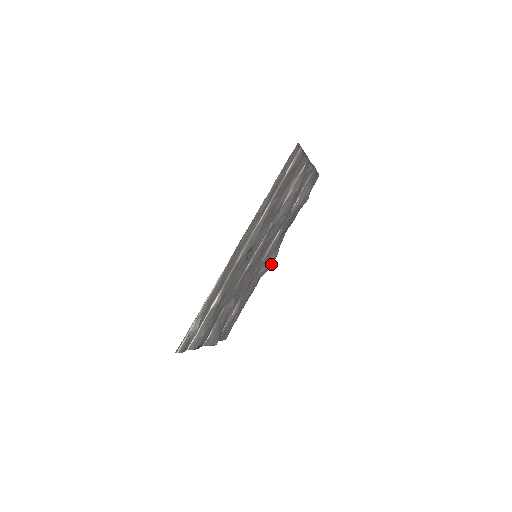
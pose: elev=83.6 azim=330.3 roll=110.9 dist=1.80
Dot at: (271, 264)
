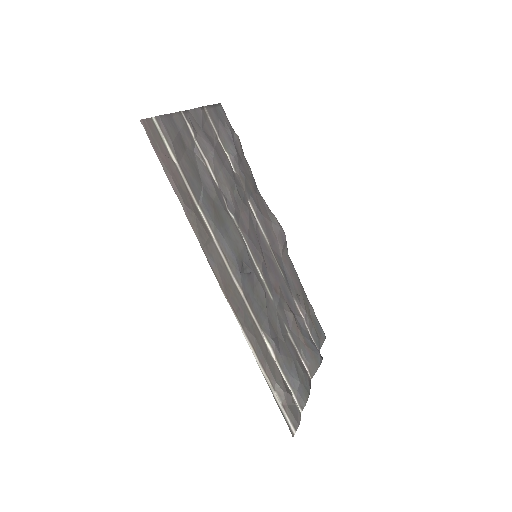
Dot at: (281, 234)
